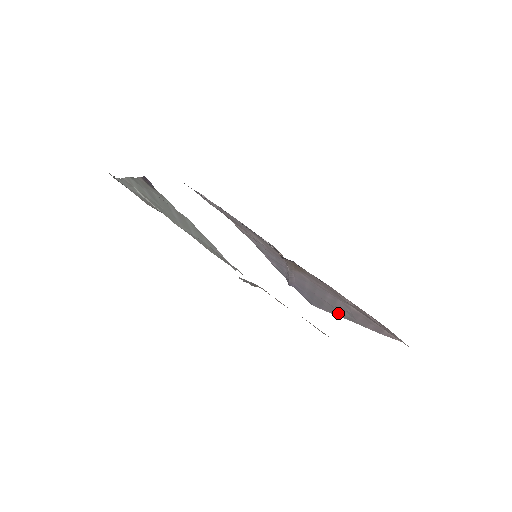
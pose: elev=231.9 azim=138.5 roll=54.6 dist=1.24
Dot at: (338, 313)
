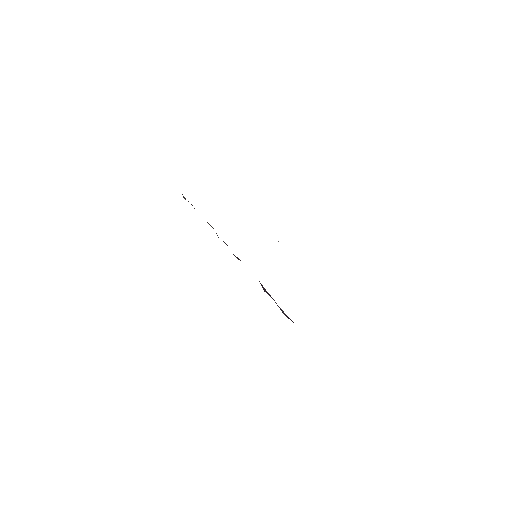
Dot at: occluded
